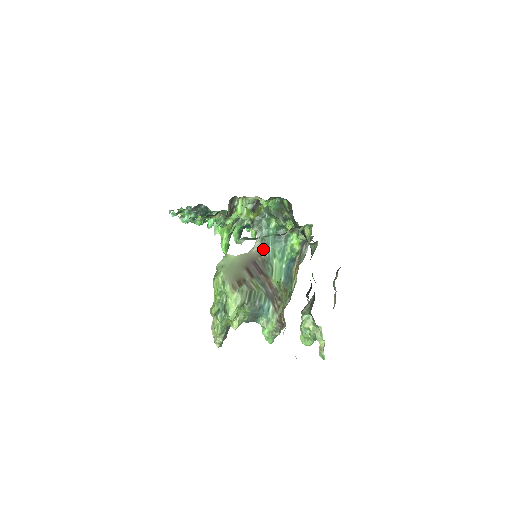
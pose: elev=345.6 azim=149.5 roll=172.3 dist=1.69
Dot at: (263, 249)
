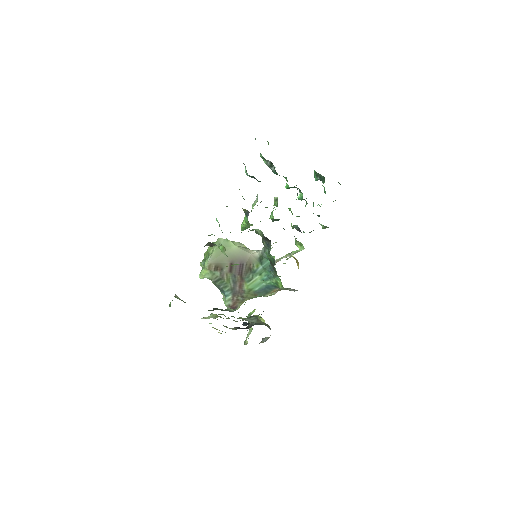
Dot at: (257, 262)
